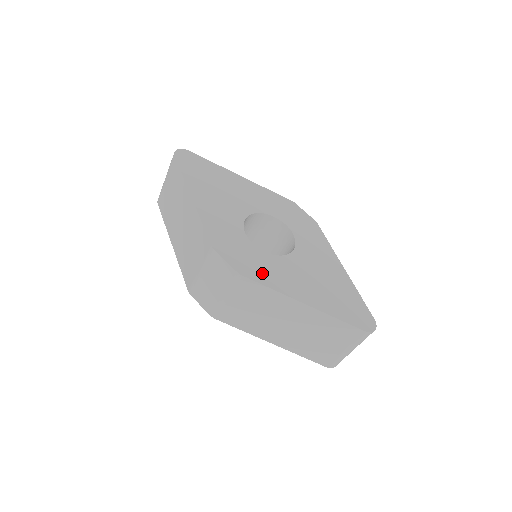
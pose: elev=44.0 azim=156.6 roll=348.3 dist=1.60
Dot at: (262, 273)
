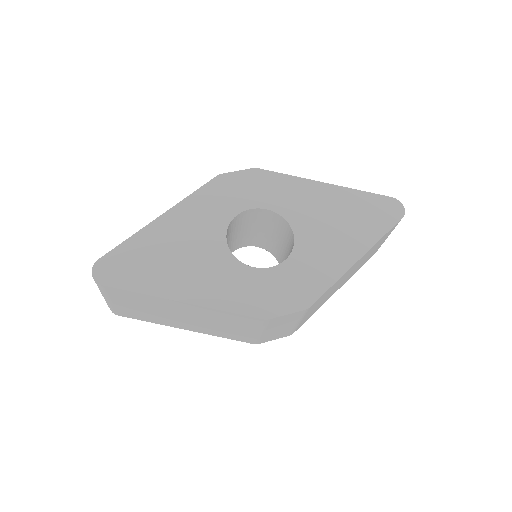
Dot at: (312, 282)
